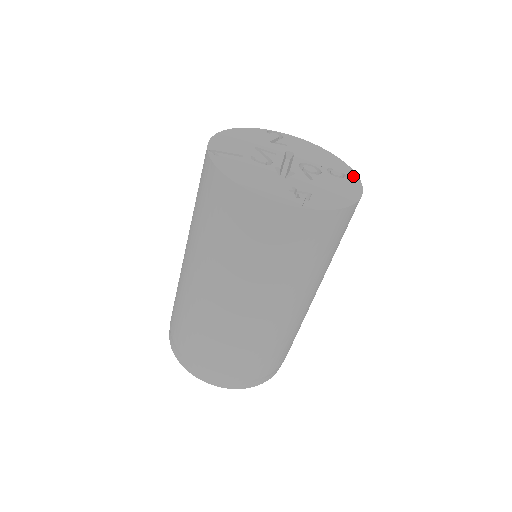
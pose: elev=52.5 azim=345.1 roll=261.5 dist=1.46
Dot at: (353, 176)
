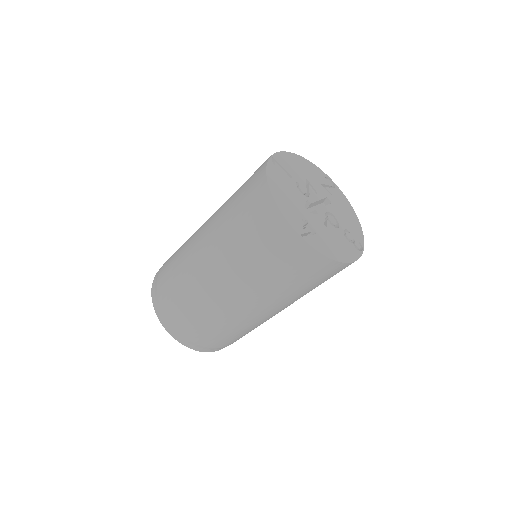
Dot at: (360, 247)
